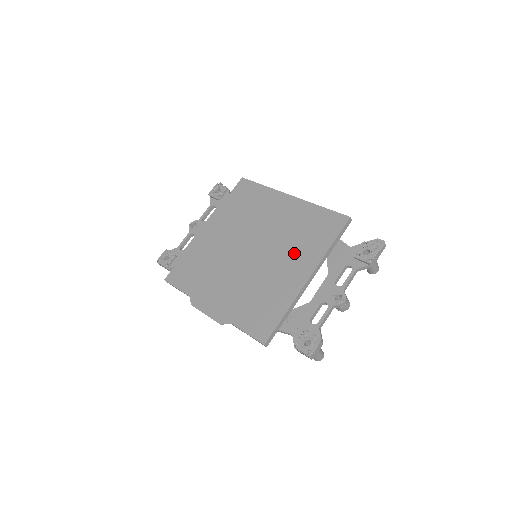
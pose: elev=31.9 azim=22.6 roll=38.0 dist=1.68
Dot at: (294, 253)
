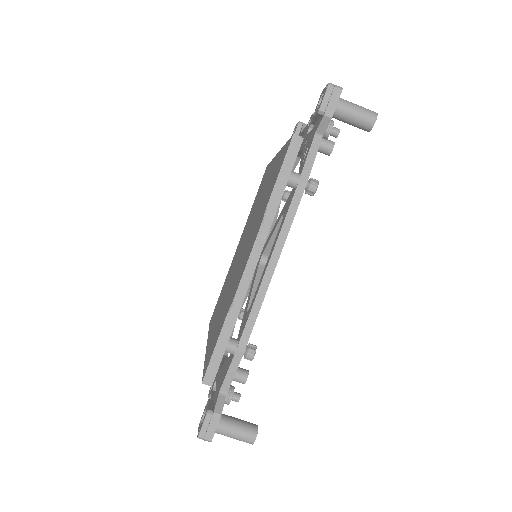
Dot at: (260, 194)
